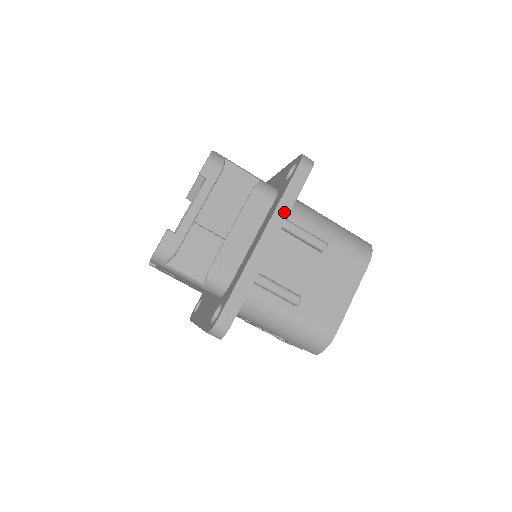
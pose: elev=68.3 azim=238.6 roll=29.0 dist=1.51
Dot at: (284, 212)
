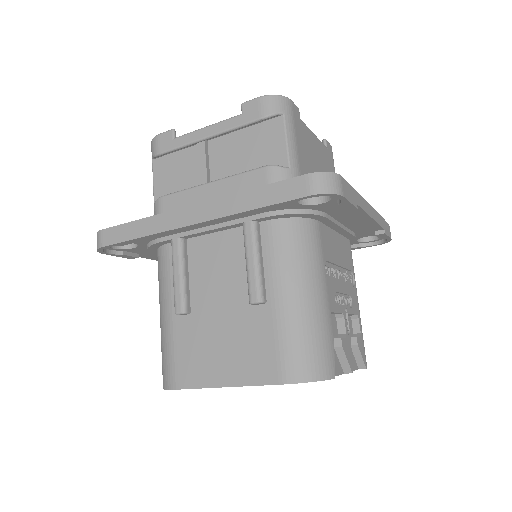
Dot at: (236, 206)
